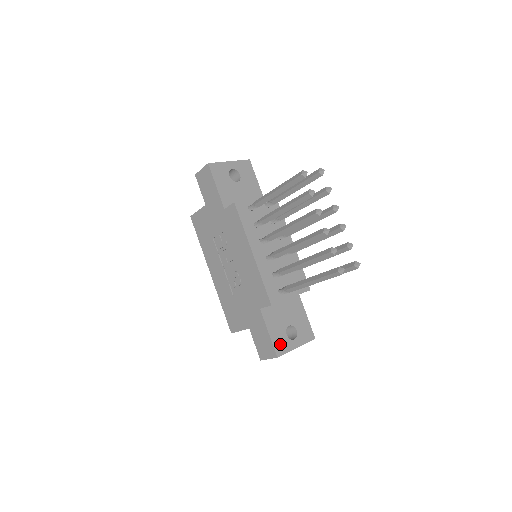
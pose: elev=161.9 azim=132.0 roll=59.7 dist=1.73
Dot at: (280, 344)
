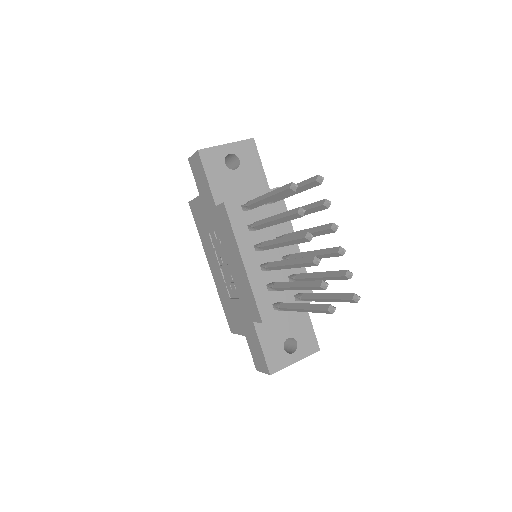
Dot at: (275, 360)
